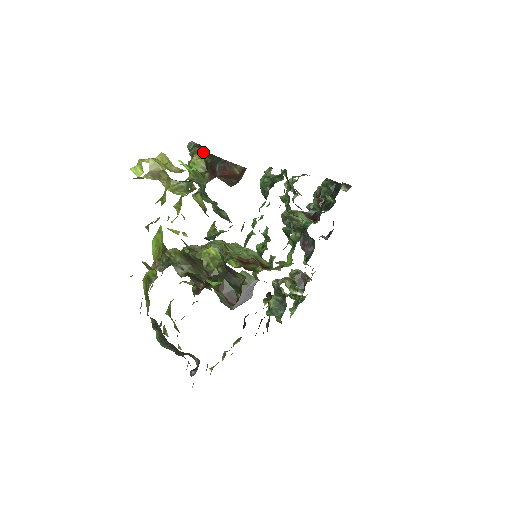
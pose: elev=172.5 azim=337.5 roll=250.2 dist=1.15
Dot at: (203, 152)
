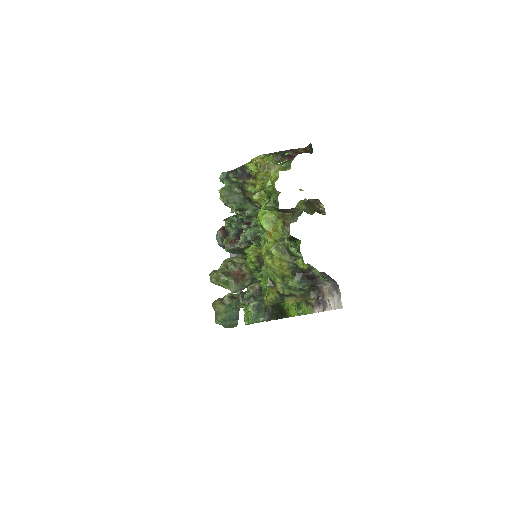
Dot at: (269, 155)
